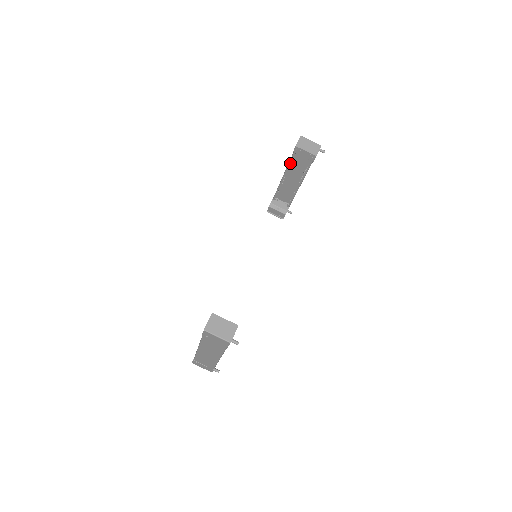
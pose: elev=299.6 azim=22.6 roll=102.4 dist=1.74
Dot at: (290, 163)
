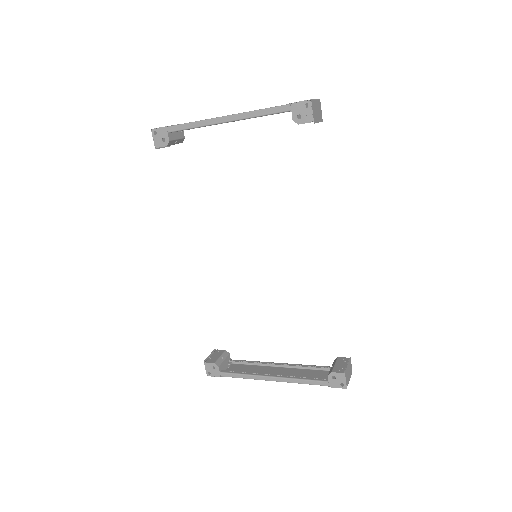
Dot at: occluded
